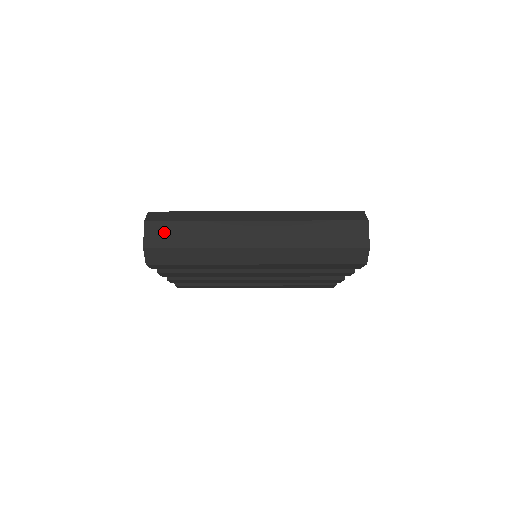
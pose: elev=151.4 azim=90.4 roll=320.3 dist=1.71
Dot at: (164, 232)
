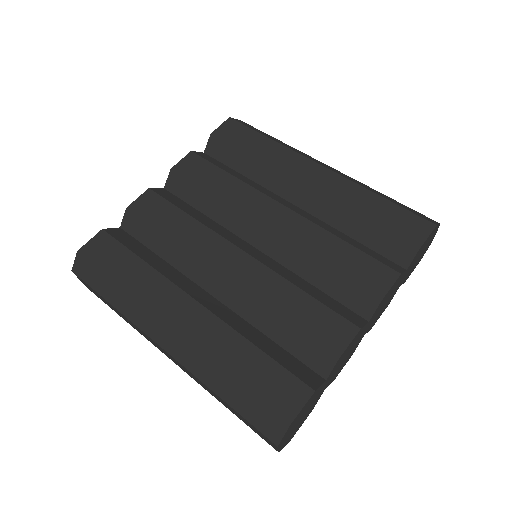
Dot at: (91, 289)
